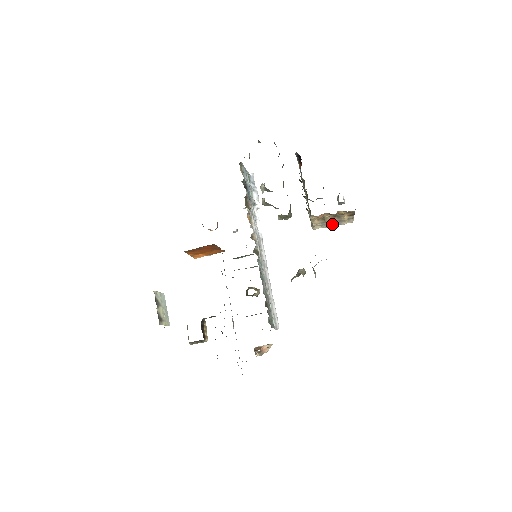
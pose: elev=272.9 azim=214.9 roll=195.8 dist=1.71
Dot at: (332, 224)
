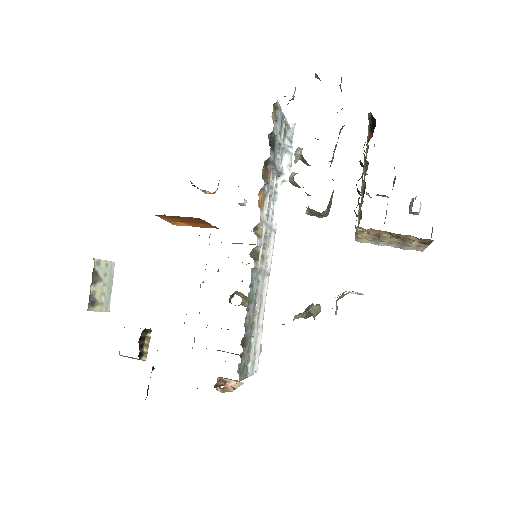
Dot at: (388, 243)
